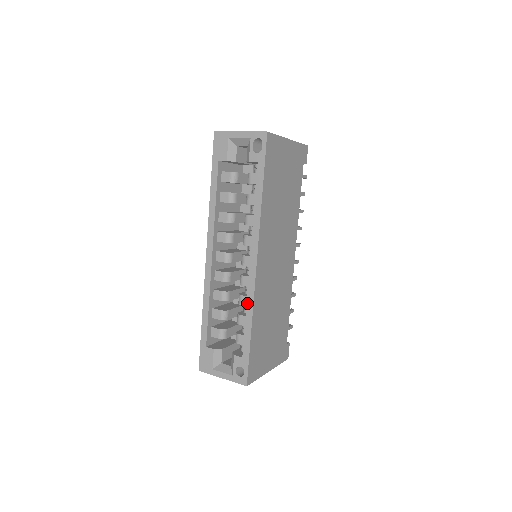
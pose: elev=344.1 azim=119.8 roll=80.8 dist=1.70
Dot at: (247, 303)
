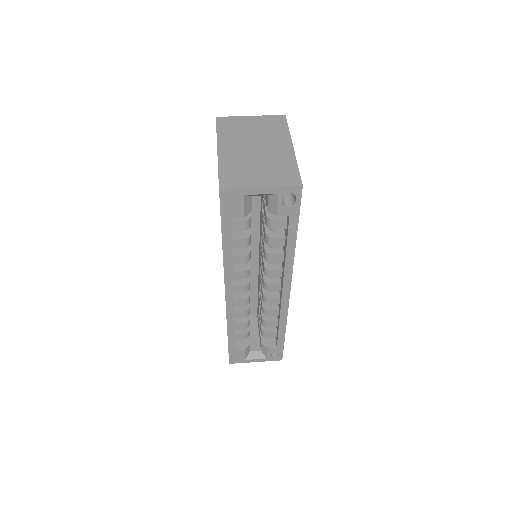
Dot at: (280, 318)
